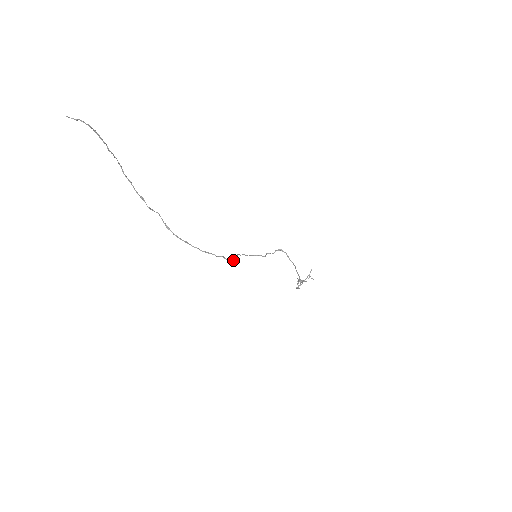
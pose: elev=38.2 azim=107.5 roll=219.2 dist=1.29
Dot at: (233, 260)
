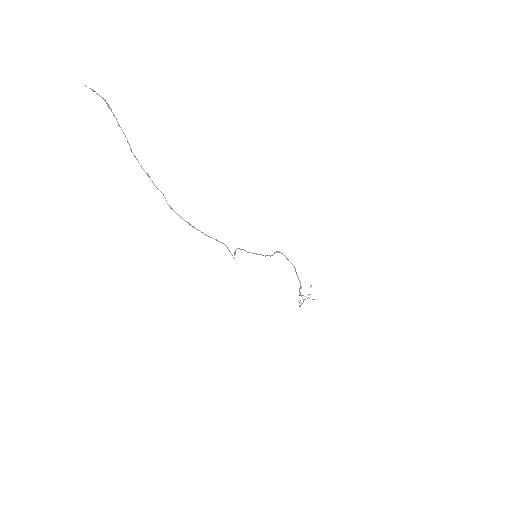
Dot at: (234, 252)
